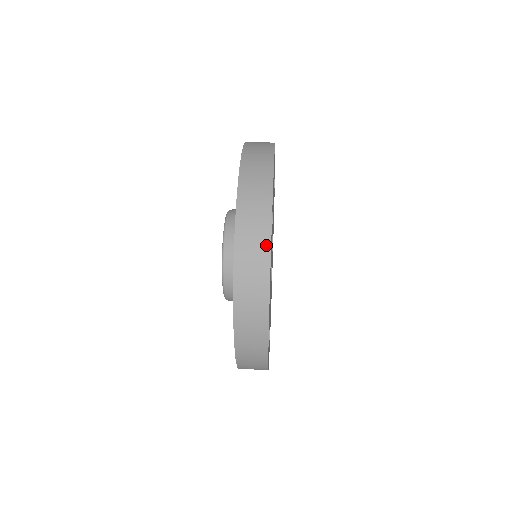
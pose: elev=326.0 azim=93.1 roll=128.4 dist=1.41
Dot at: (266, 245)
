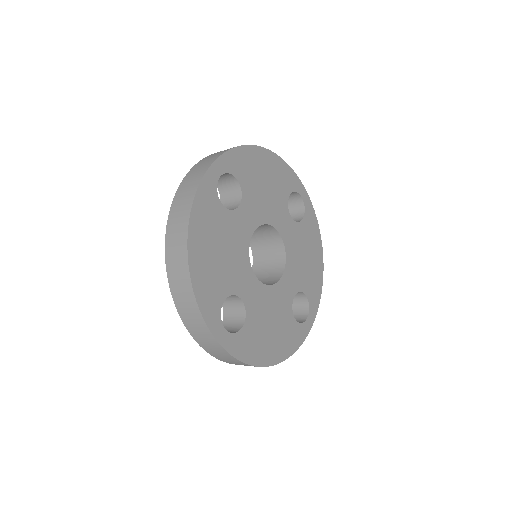
Dot at: (197, 183)
